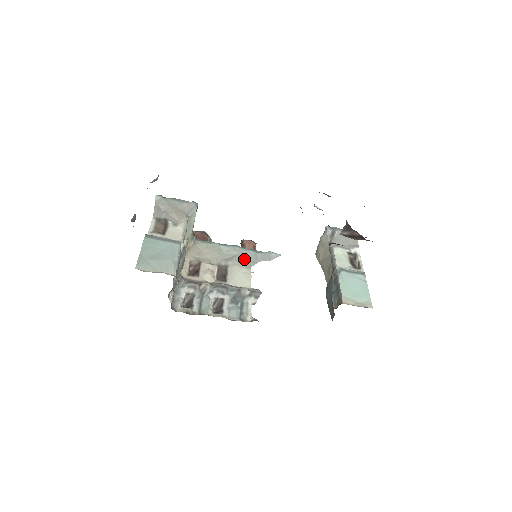
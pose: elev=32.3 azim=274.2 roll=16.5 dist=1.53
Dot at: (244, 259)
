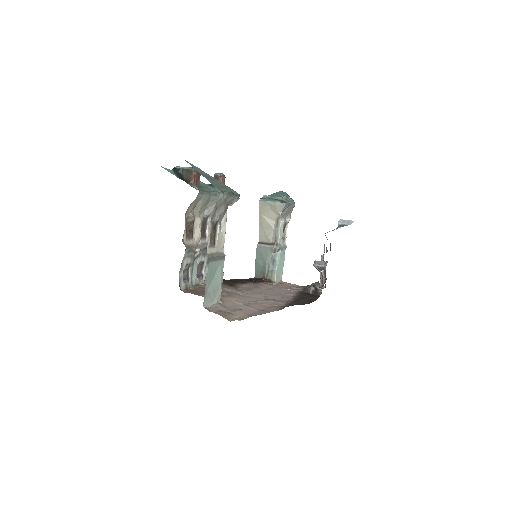
Dot at: occluded
